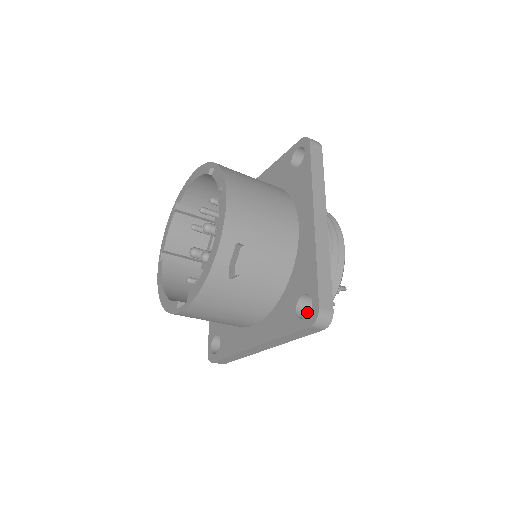
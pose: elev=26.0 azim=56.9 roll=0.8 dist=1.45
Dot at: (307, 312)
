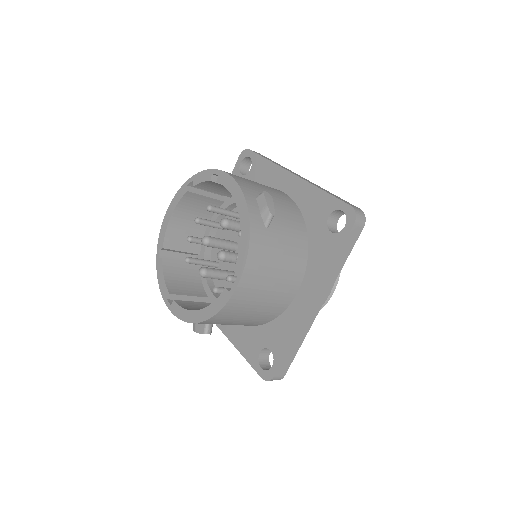
Dot at: occluded
